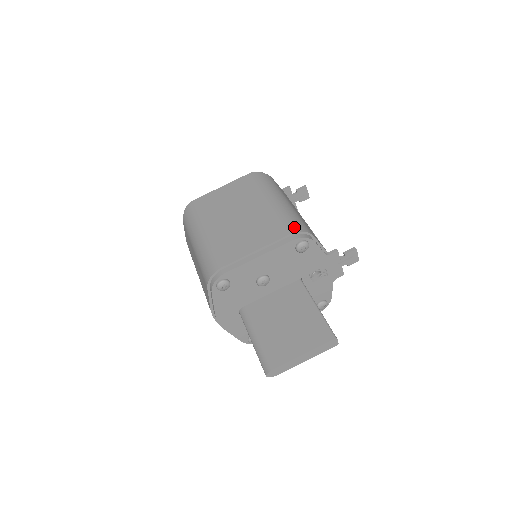
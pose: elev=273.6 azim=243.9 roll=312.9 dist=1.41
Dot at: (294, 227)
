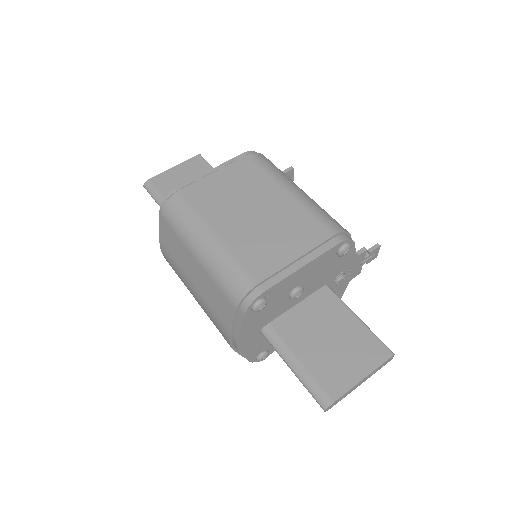
Dot at: (334, 226)
